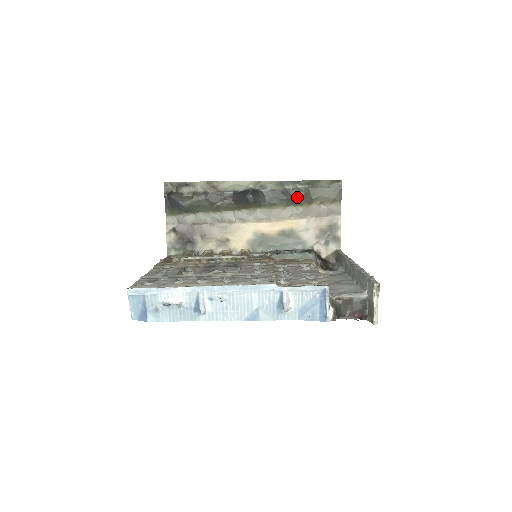
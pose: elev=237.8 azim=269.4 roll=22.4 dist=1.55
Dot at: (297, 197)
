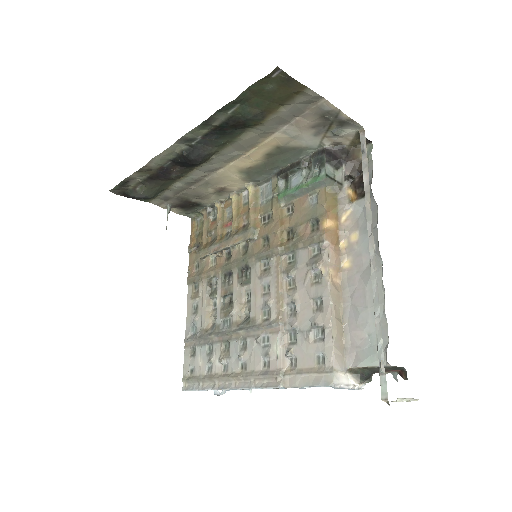
Dot at: (241, 124)
